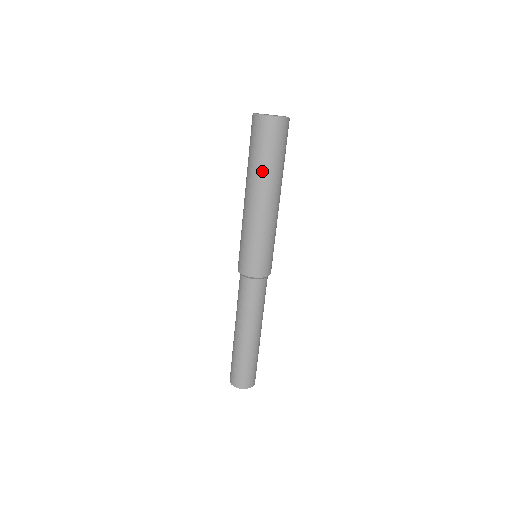
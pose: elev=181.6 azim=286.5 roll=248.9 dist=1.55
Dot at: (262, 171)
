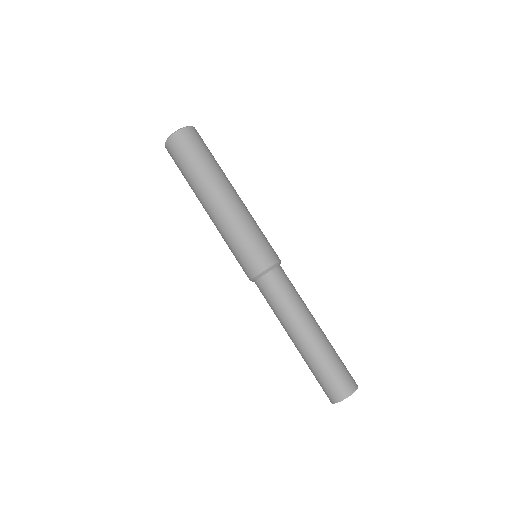
Dot at: (192, 184)
